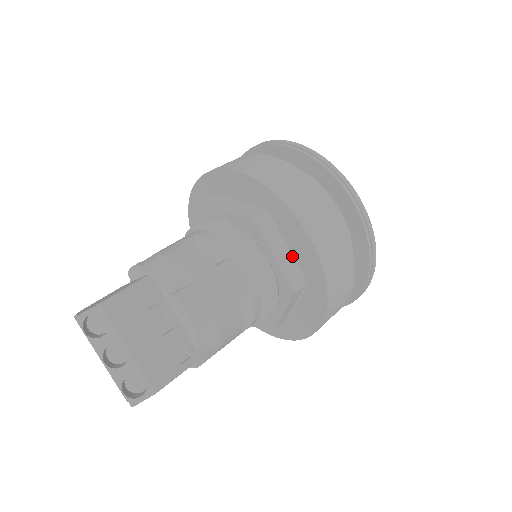
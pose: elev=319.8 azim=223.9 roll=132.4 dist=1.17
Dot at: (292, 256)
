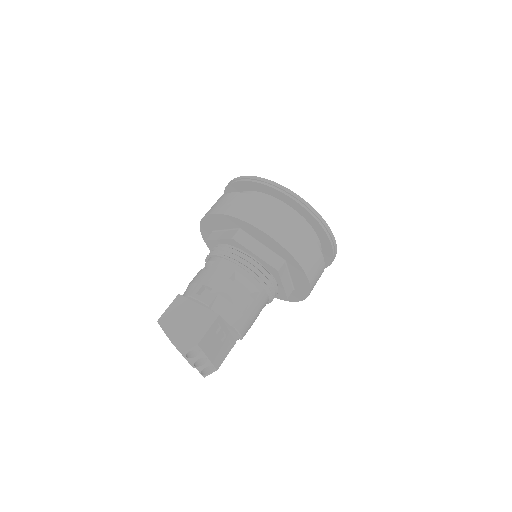
Dot at: (291, 280)
